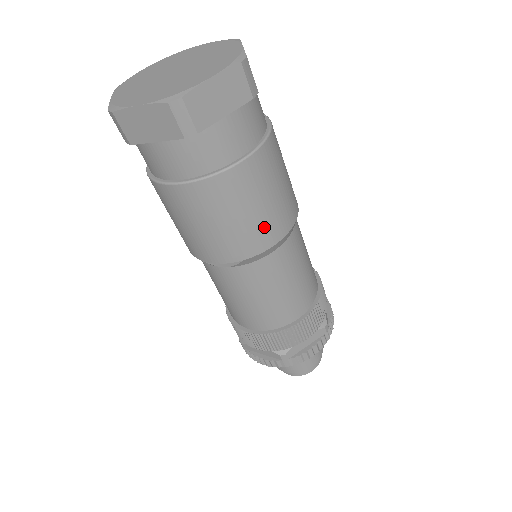
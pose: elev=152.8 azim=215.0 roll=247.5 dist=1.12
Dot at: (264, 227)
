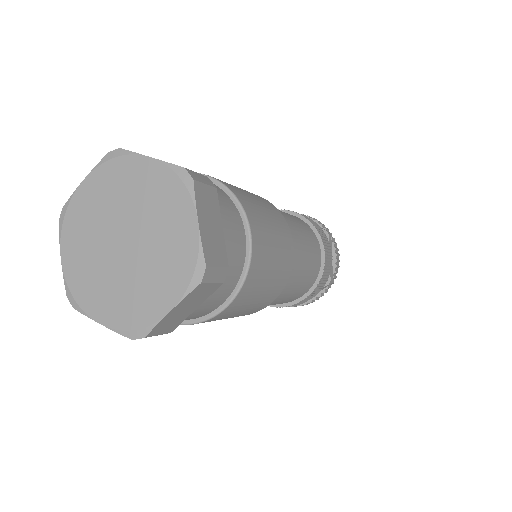
Dot at: (257, 307)
